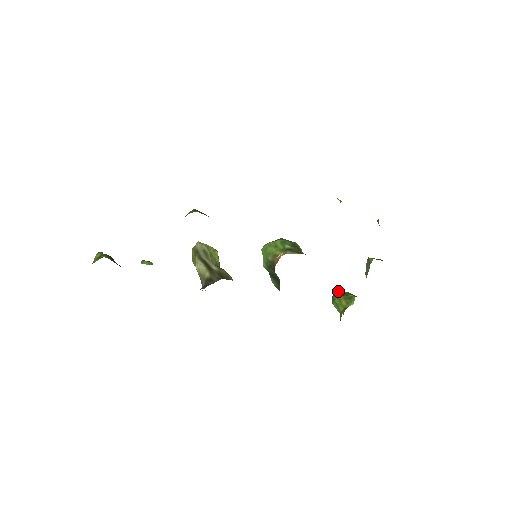
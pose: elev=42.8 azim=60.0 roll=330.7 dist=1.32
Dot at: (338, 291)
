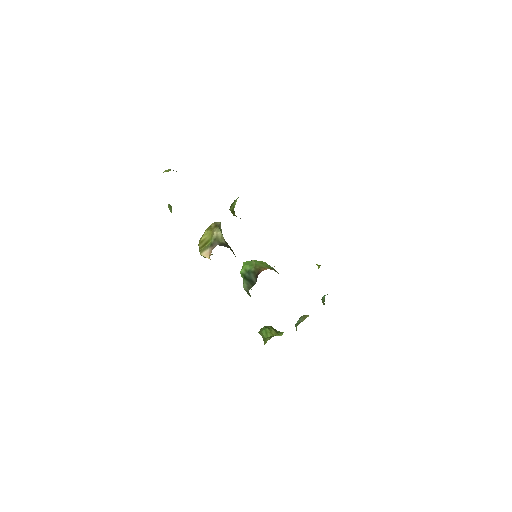
Dot at: occluded
